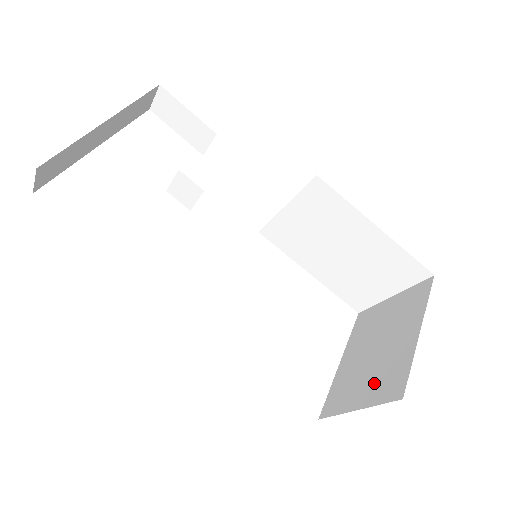
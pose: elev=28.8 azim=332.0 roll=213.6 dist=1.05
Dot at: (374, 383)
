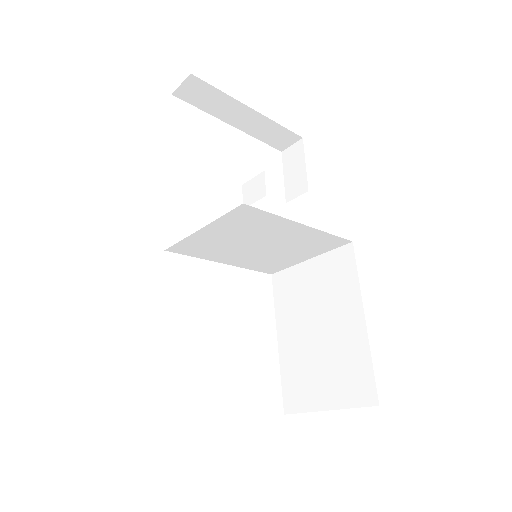
Dot at: occluded
